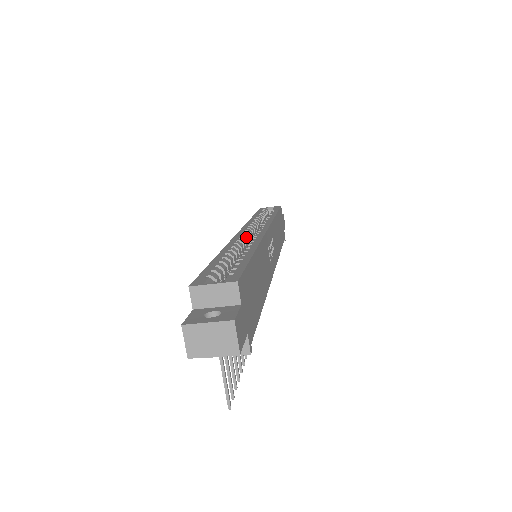
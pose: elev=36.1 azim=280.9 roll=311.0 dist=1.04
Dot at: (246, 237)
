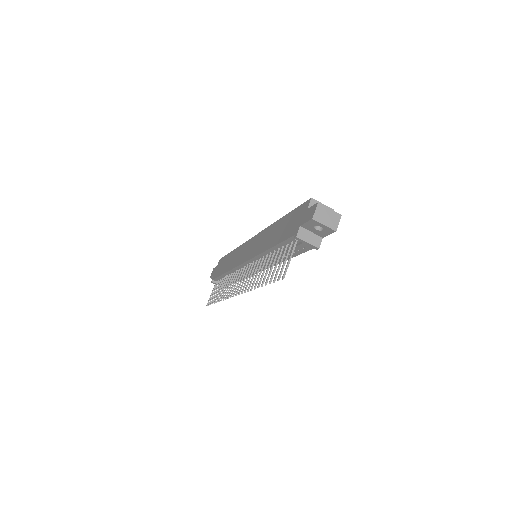
Dot at: occluded
